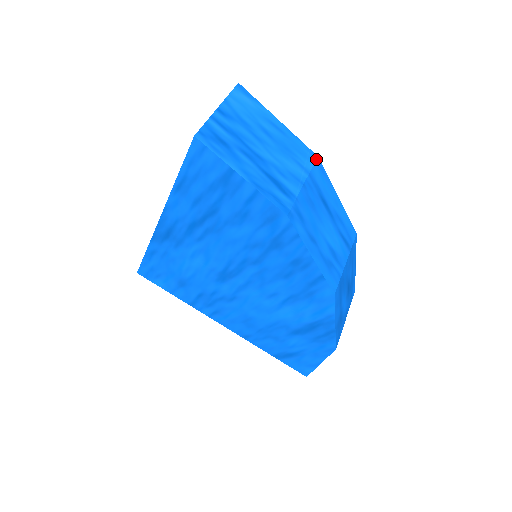
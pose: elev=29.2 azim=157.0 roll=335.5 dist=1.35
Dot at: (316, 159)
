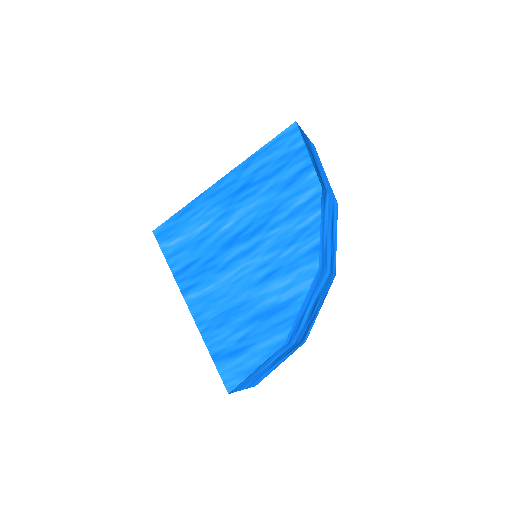
Dot at: (337, 203)
